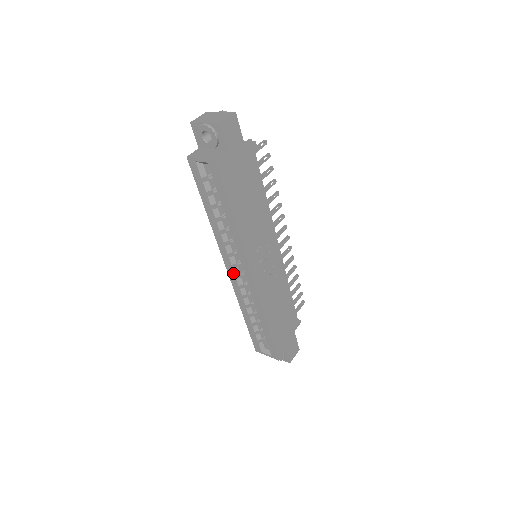
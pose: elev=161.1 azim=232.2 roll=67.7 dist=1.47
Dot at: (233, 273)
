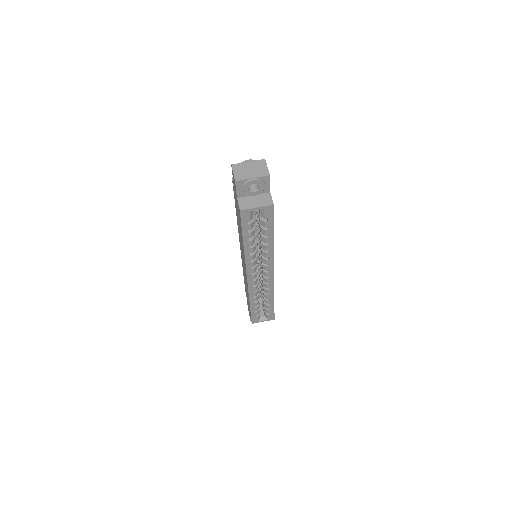
Dot at: (253, 278)
